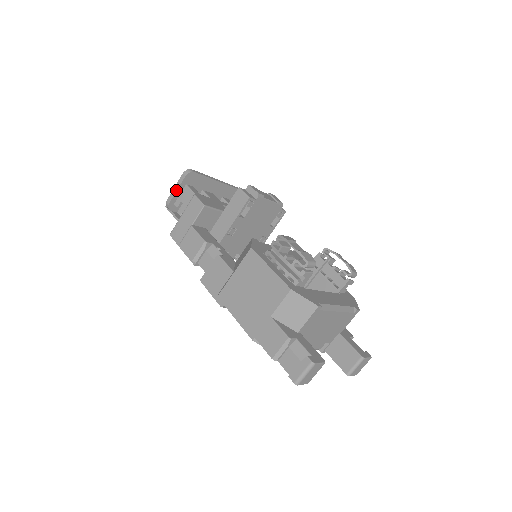
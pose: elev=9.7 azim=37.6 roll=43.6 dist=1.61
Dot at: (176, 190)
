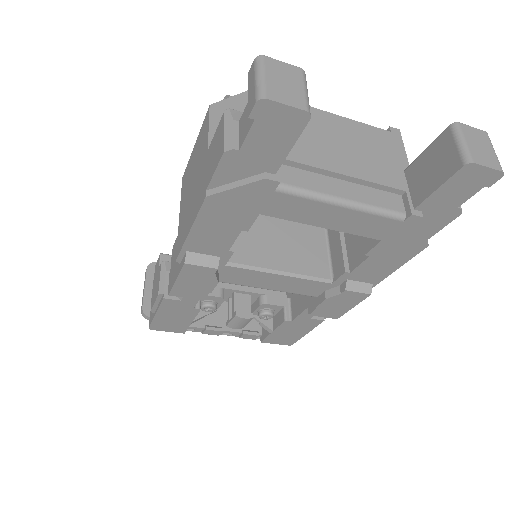
Dot at: (144, 289)
